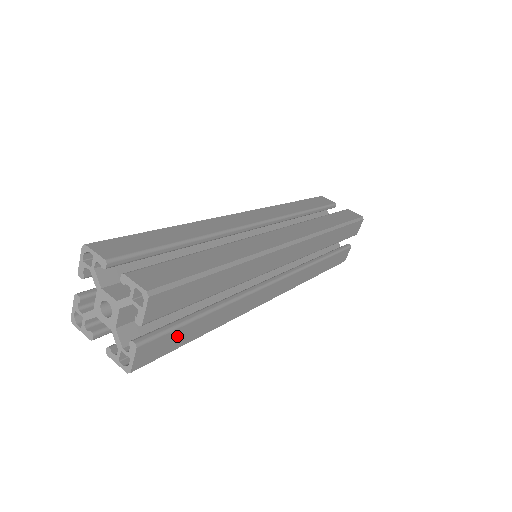
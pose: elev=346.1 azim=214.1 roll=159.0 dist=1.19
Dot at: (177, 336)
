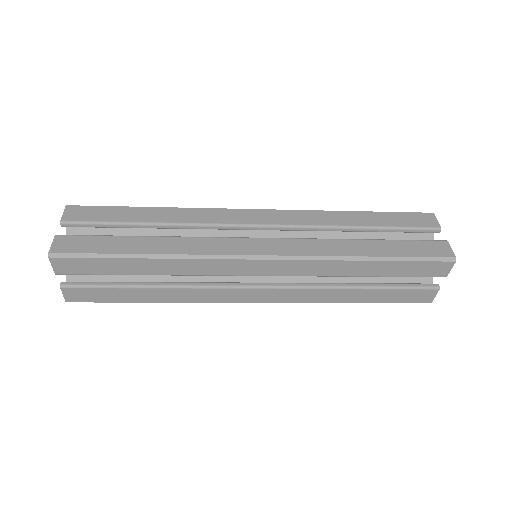
Dot at: (101, 243)
